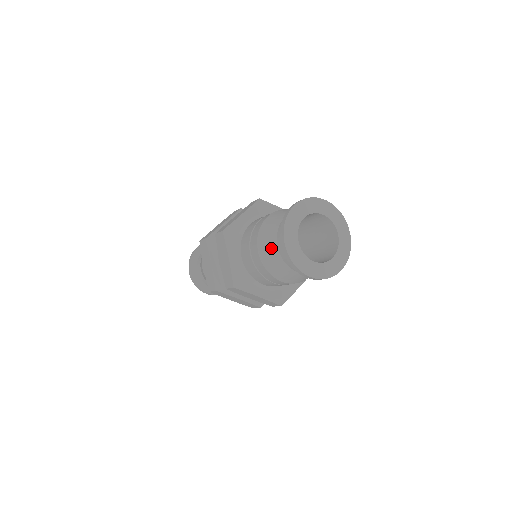
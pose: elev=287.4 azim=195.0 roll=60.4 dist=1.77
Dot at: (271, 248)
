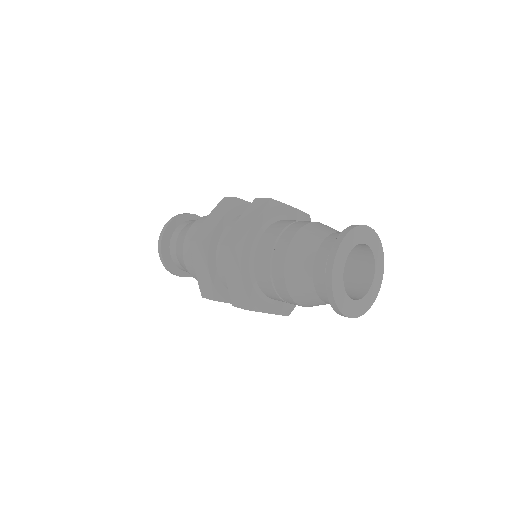
Dot at: (312, 241)
